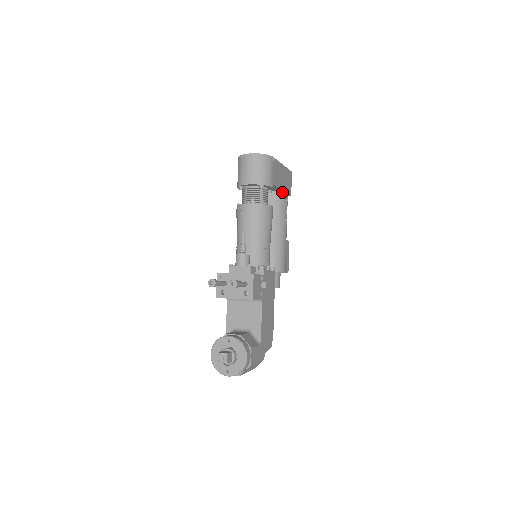
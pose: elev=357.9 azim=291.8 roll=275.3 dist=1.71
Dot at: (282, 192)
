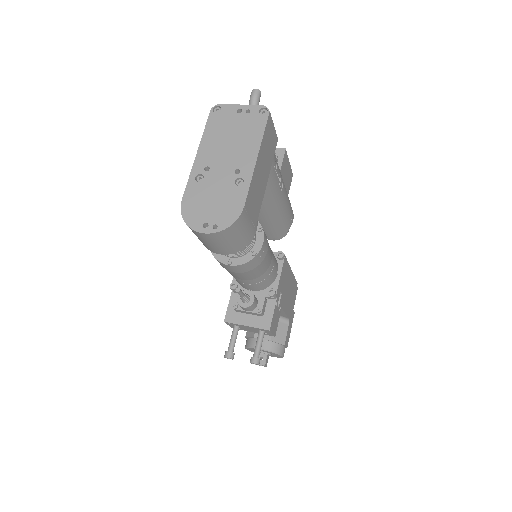
Dot at: occluded
